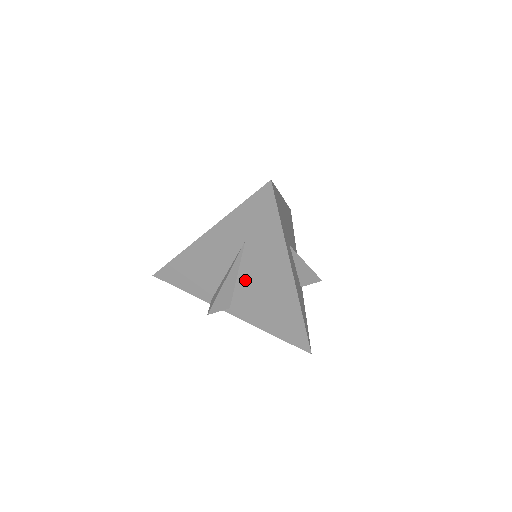
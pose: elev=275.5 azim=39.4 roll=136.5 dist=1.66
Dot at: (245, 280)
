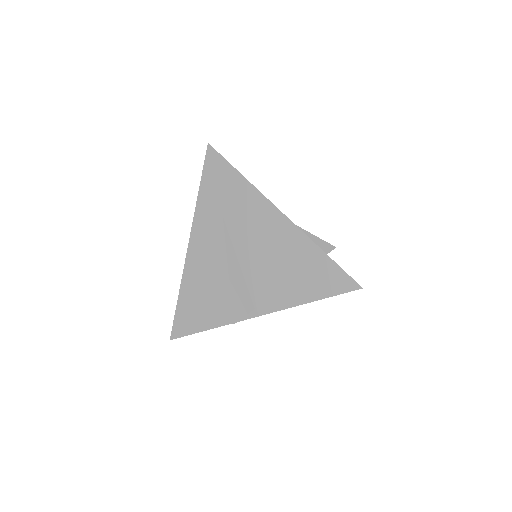
Dot at: (247, 259)
